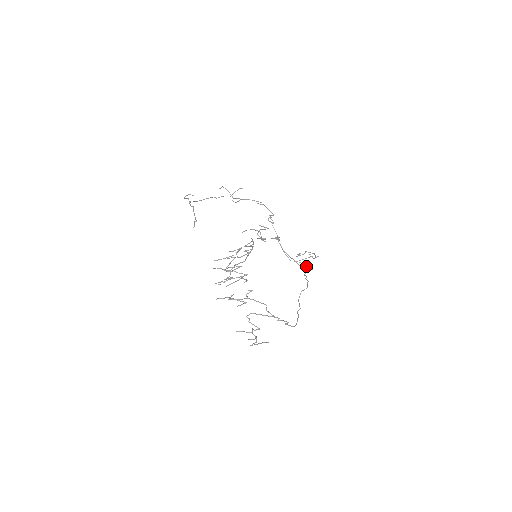
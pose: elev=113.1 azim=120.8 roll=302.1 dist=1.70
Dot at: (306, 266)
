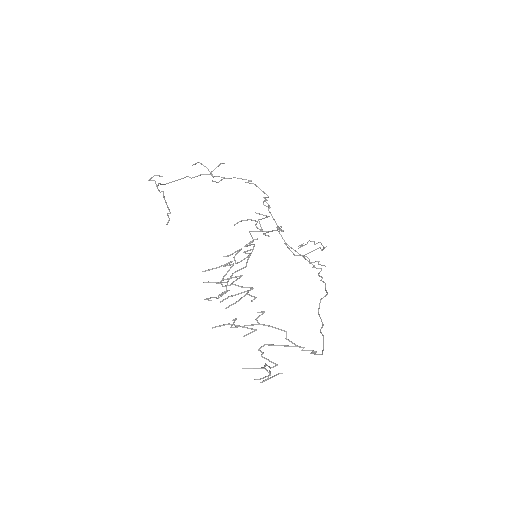
Dot at: (315, 261)
